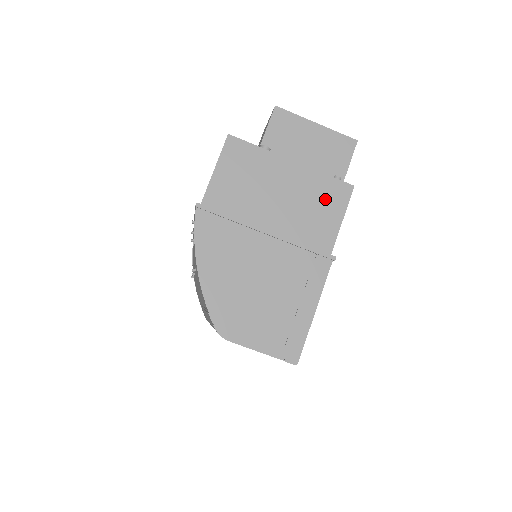
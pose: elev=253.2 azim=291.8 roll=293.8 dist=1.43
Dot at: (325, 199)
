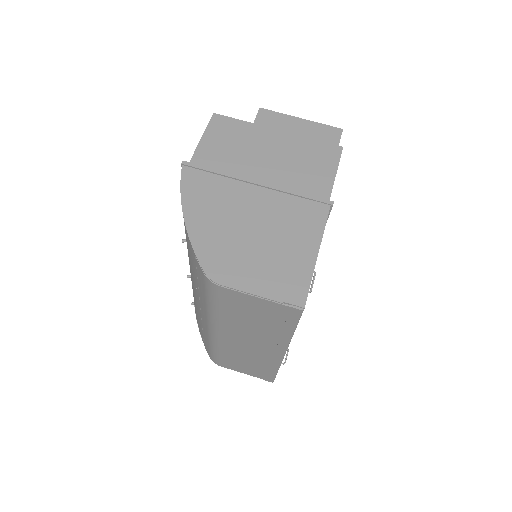
Dot at: (315, 158)
